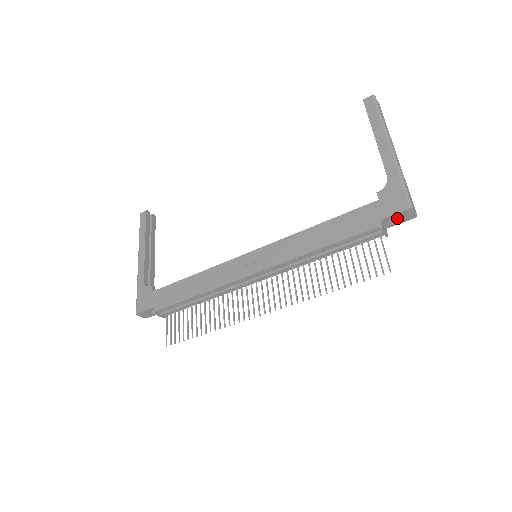
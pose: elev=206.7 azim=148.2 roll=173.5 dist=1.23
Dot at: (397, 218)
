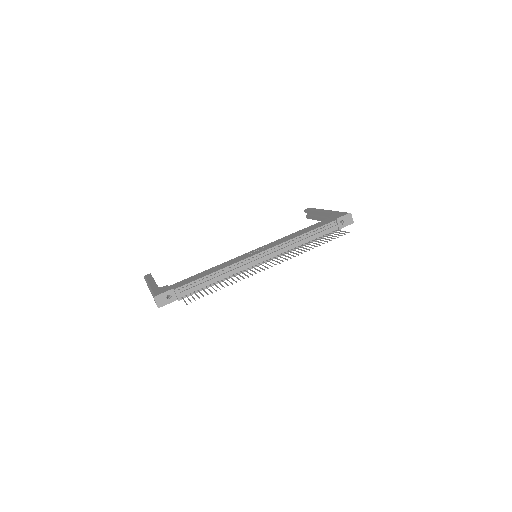
Dot at: (343, 221)
